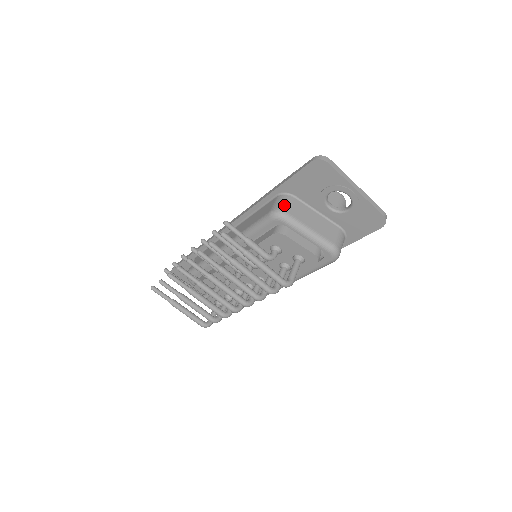
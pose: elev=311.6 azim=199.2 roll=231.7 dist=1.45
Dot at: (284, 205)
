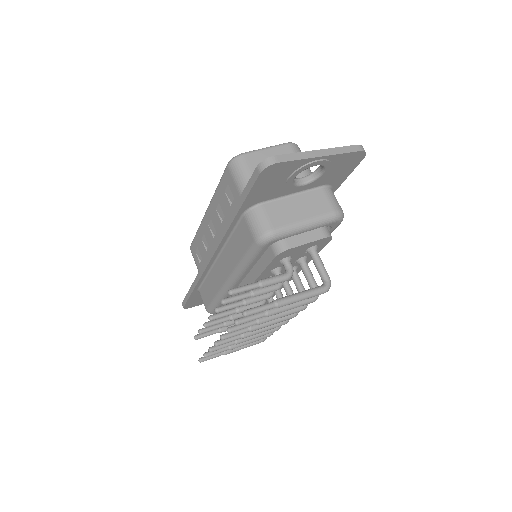
Dot at: (262, 224)
